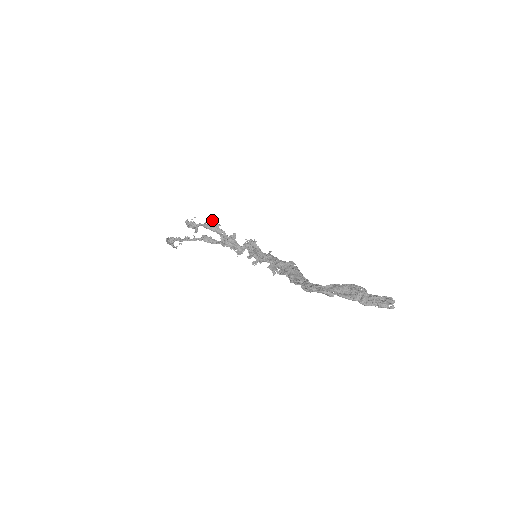
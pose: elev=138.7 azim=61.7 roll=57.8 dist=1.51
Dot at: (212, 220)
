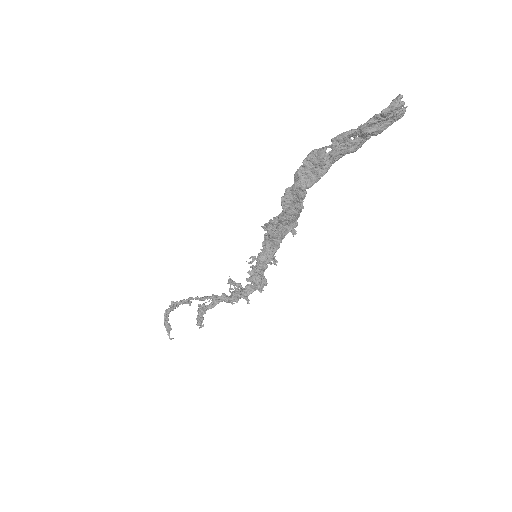
Dot at: occluded
